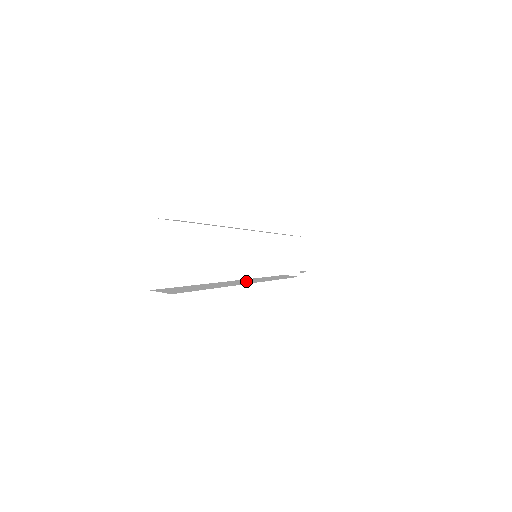
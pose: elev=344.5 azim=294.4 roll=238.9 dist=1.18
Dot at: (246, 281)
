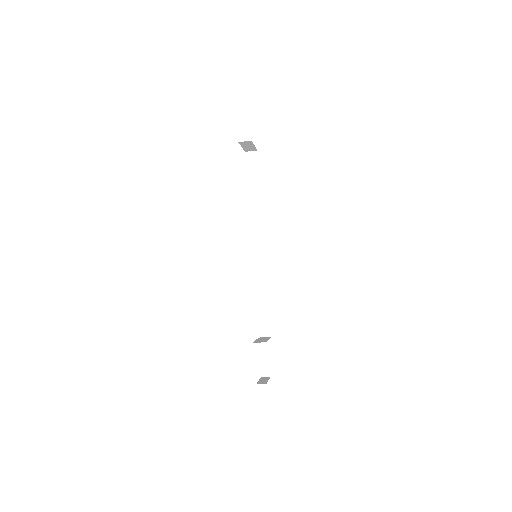
Dot at: occluded
